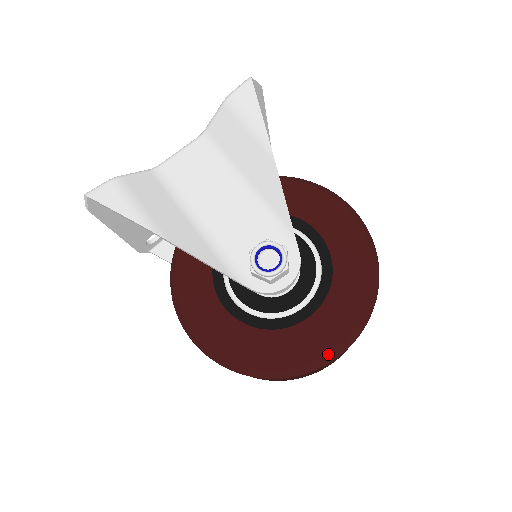
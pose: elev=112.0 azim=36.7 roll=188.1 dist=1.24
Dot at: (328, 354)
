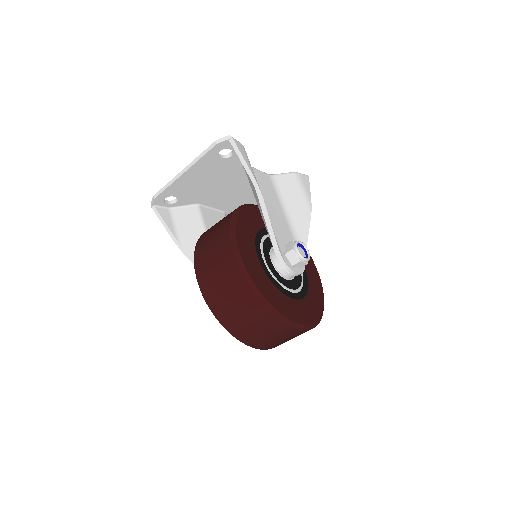
Dot at: (302, 324)
